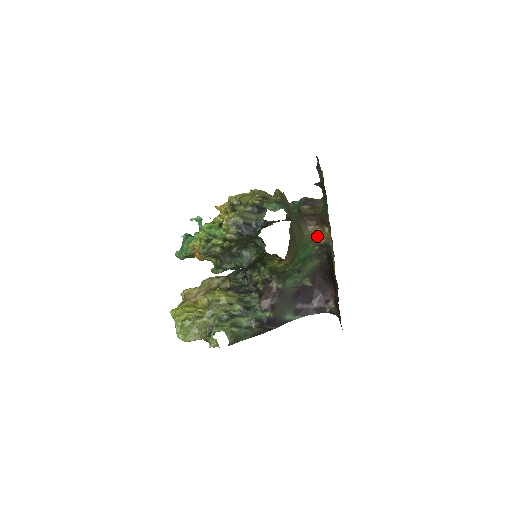
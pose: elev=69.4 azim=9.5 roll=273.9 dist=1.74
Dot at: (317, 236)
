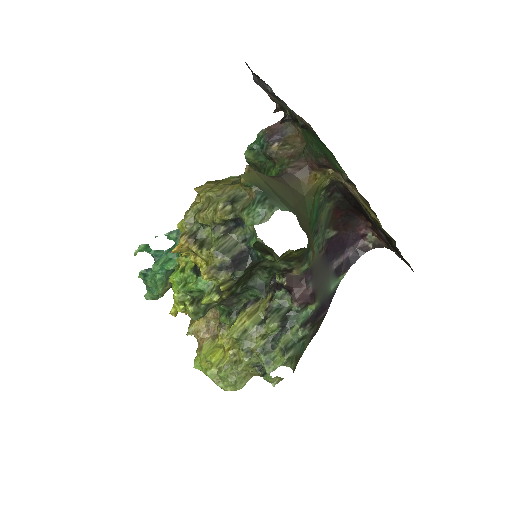
Dot at: (319, 183)
